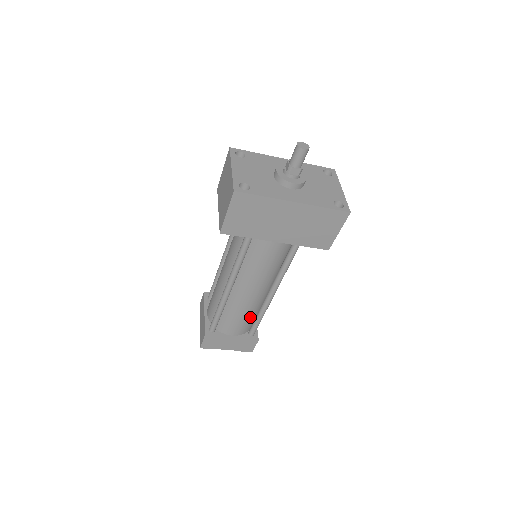
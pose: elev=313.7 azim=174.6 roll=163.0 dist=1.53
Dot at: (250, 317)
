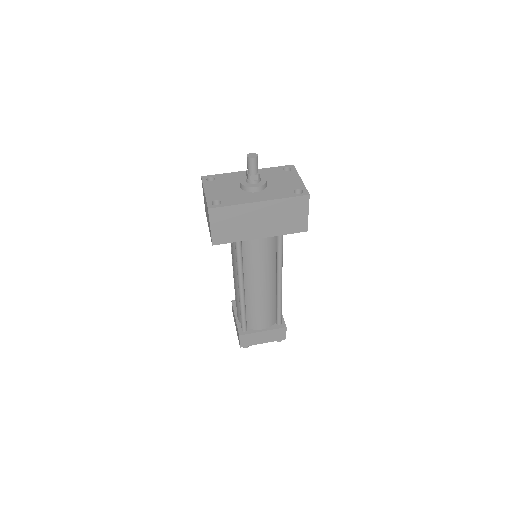
Dot at: (271, 309)
